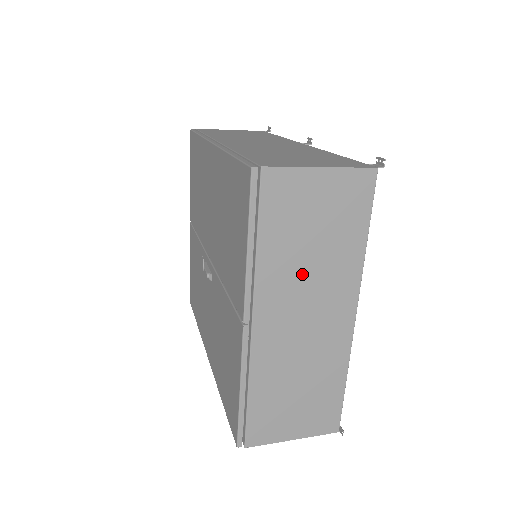
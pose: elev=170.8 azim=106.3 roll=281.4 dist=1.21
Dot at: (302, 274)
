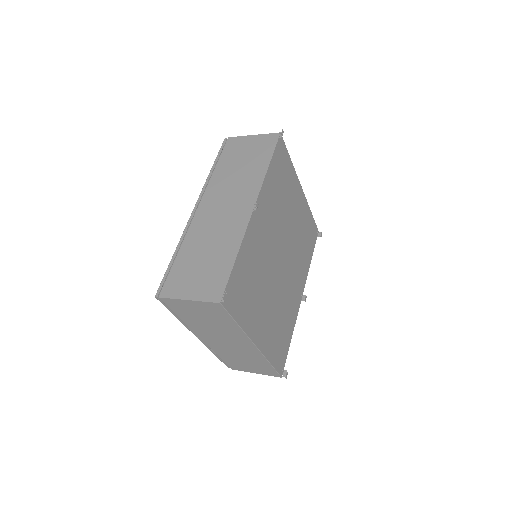
Dot at: (211, 329)
